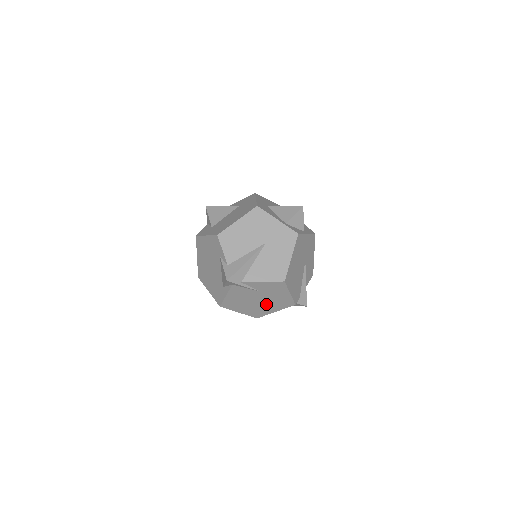
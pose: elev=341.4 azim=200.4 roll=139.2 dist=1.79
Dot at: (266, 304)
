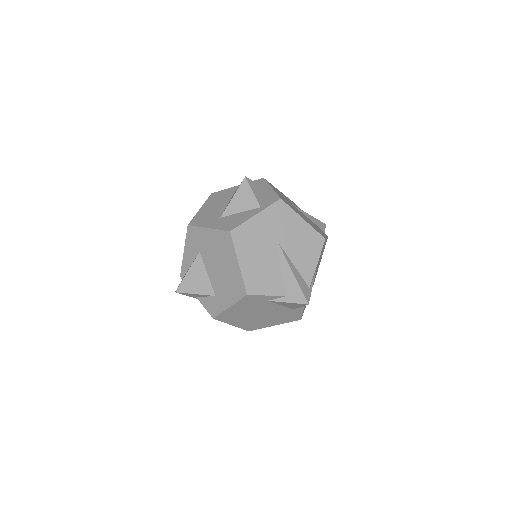
Dot at: occluded
